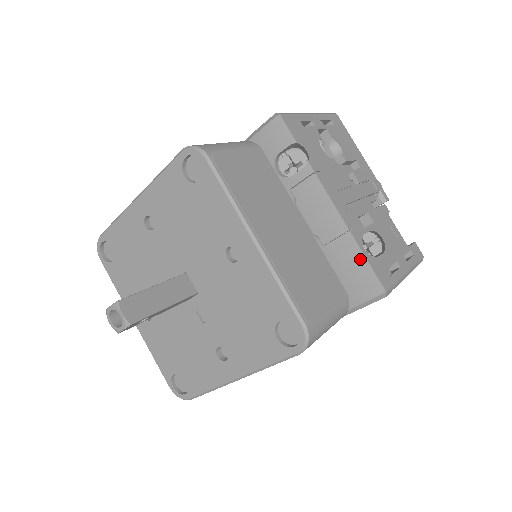
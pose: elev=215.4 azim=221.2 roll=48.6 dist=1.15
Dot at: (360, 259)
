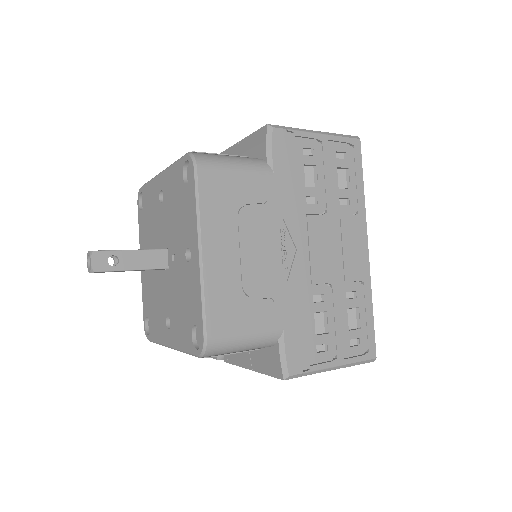
Dot at: (249, 139)
